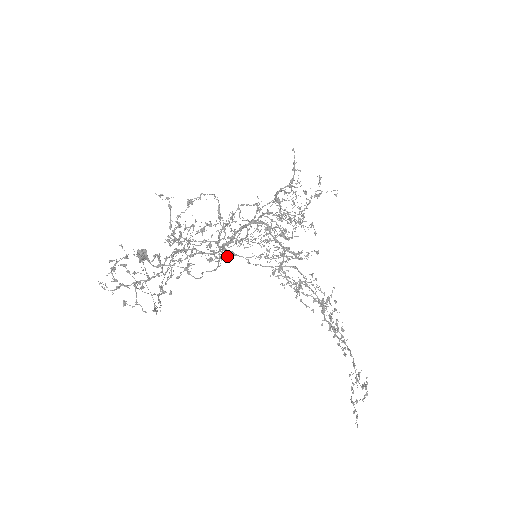
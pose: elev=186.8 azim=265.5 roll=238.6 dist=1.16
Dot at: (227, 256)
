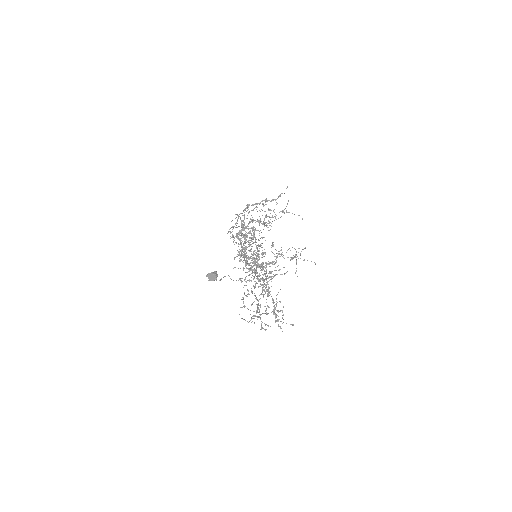
Dot at: occluded
